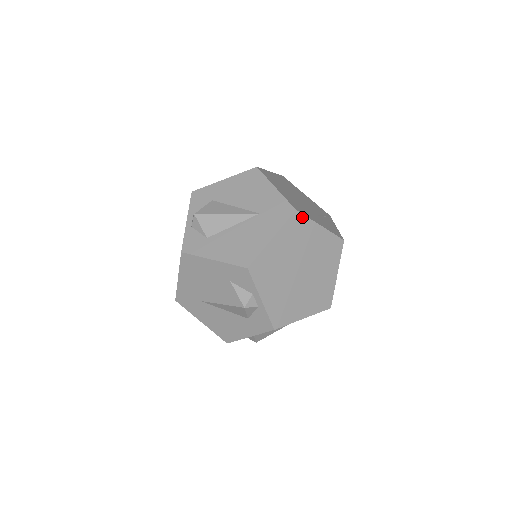
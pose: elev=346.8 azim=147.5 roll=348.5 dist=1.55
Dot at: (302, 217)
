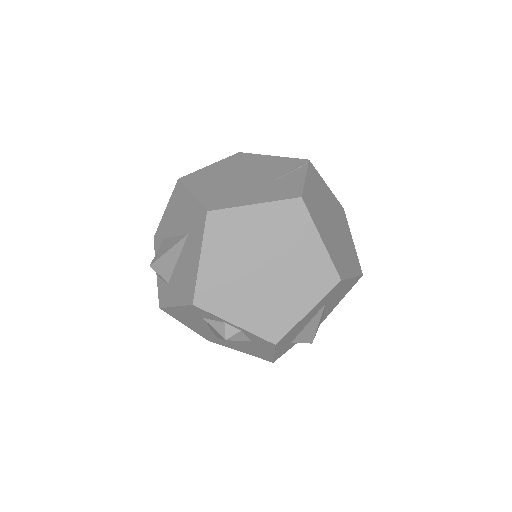
Dot at: (221, 213)
